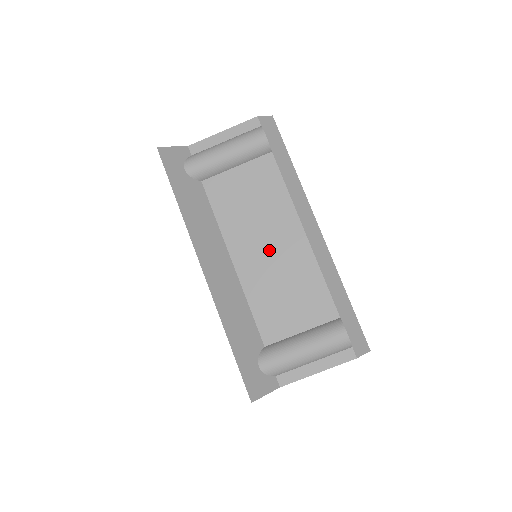
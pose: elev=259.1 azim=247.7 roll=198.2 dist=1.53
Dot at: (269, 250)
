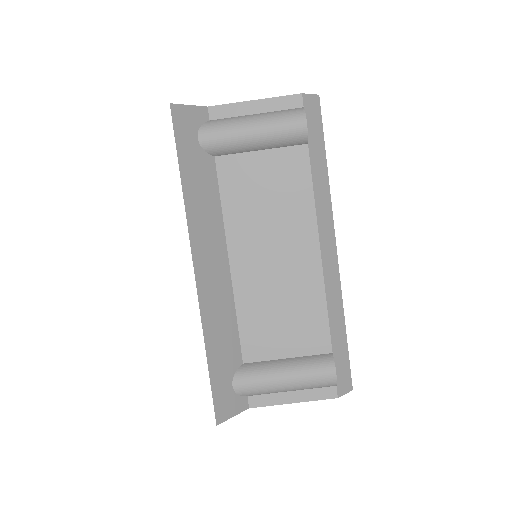
Dot at: (274, 260)
